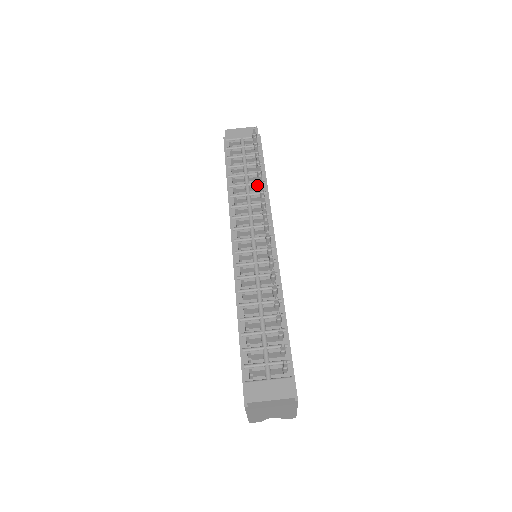
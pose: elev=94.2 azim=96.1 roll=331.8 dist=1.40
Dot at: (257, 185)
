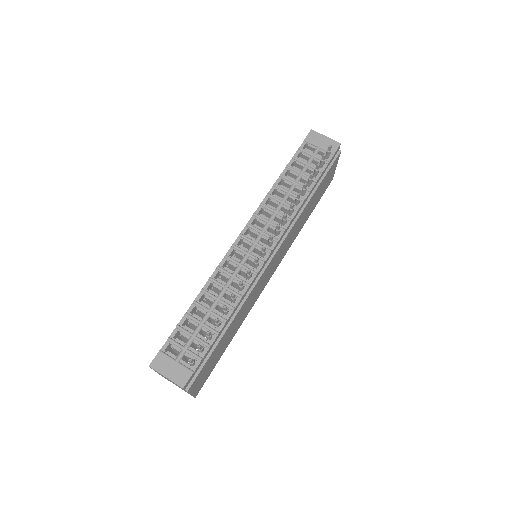
Dot at: occluded
